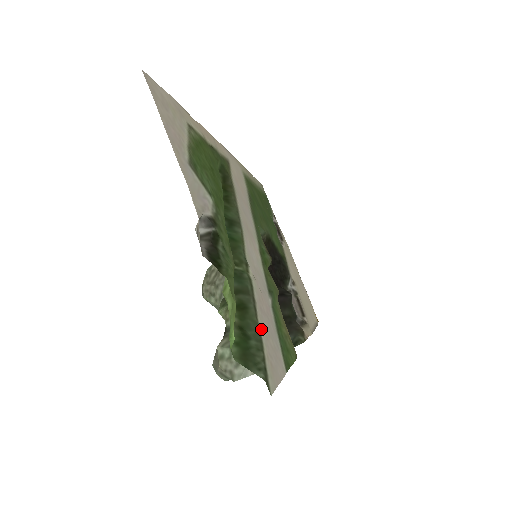
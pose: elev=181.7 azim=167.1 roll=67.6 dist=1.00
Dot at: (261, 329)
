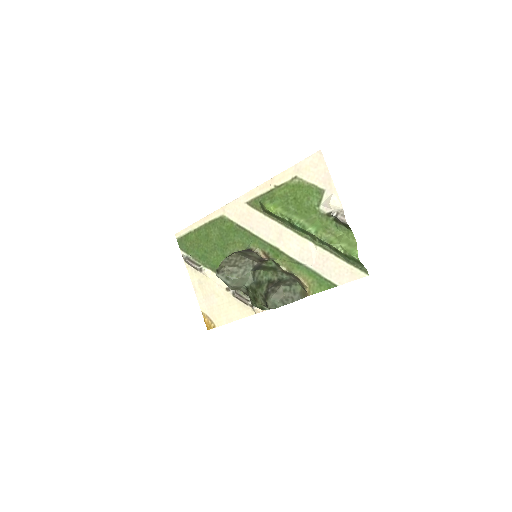
Dot at: (341, 261)
